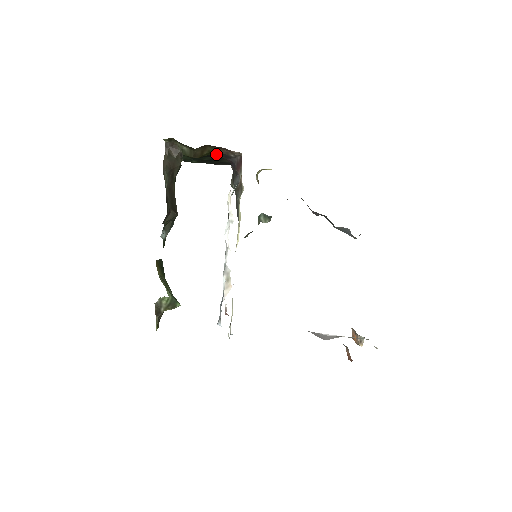
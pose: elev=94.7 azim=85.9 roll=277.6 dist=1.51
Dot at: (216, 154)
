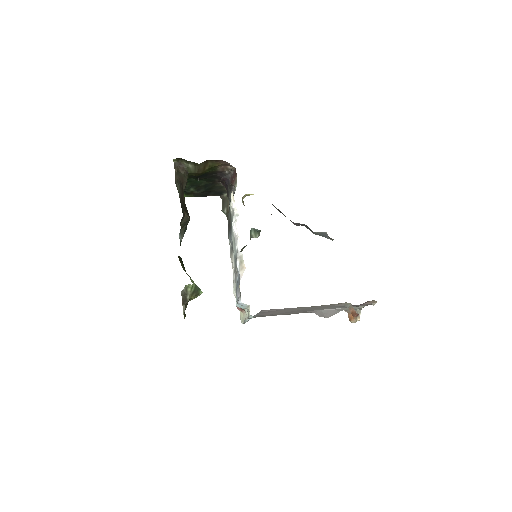
Dot at: (213, 173)
